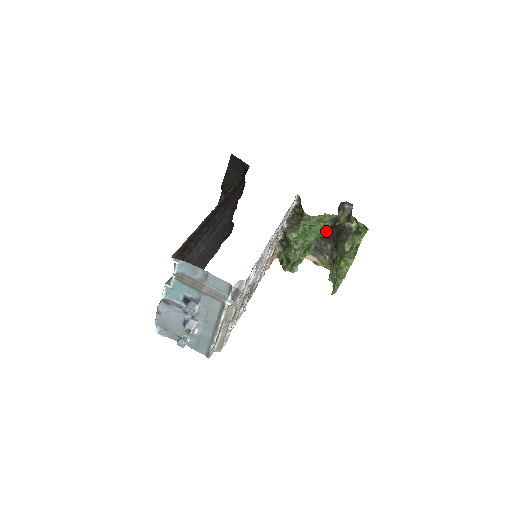
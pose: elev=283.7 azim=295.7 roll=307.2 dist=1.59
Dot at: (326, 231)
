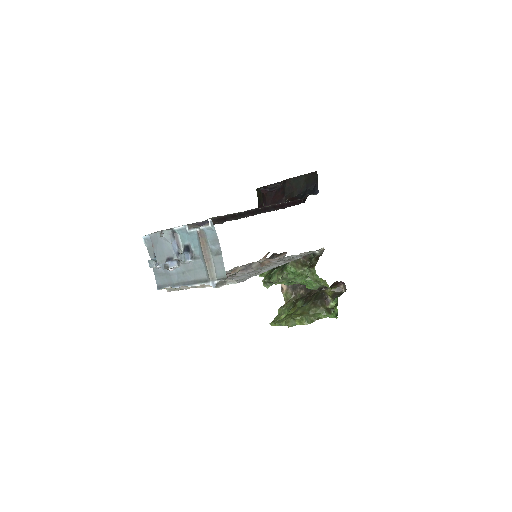
Dot at: (313, 288)
